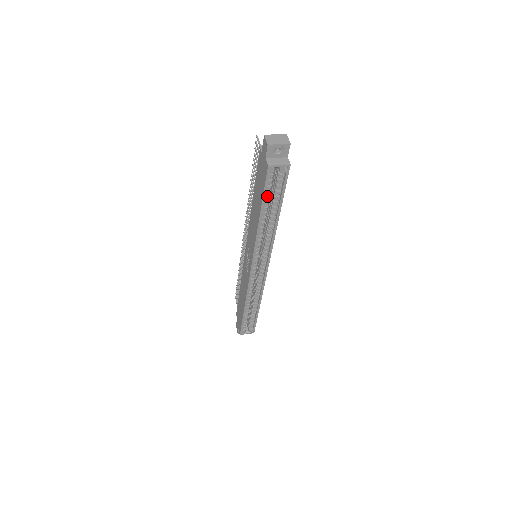
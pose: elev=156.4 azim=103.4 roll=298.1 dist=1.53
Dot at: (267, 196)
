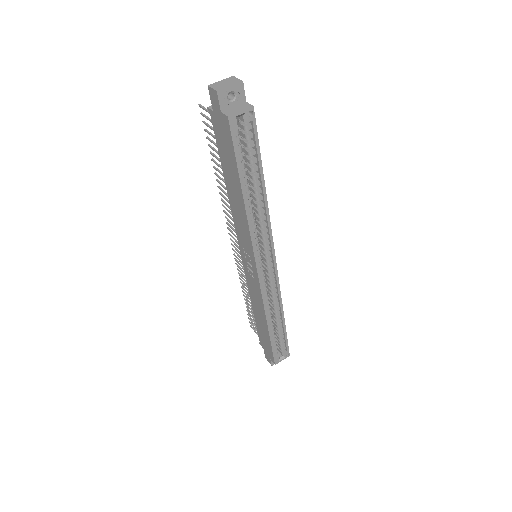
Dot at: (241, 163)
